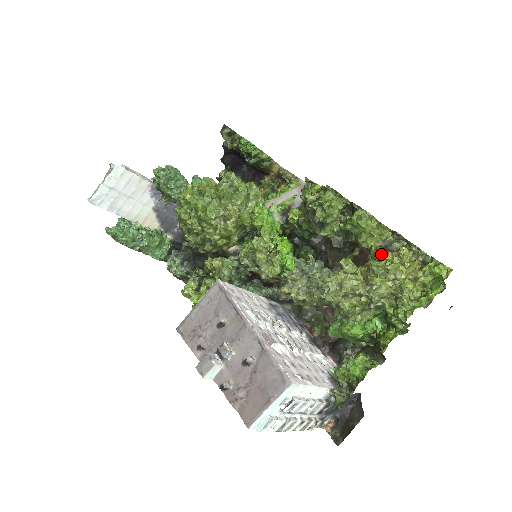
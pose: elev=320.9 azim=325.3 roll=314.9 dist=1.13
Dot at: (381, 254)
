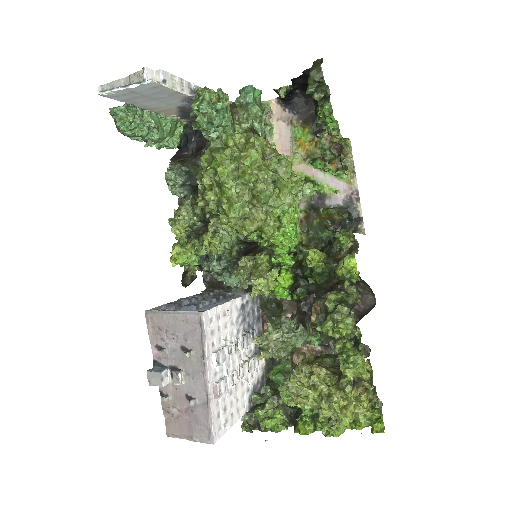
Dot at: (346, 393)
